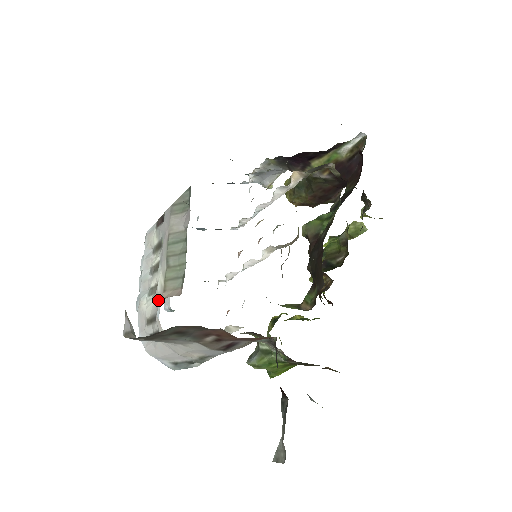
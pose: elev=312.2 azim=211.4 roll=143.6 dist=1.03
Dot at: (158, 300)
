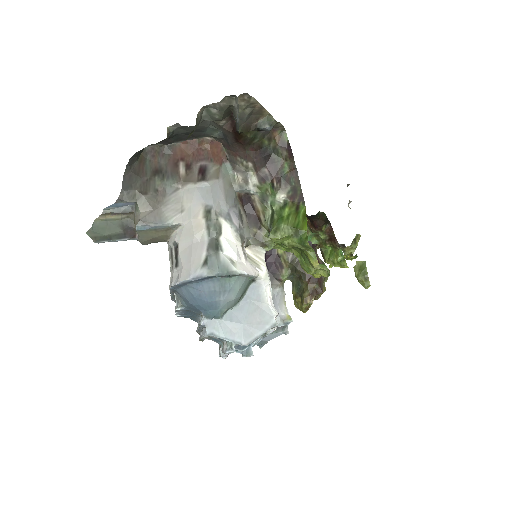
Dot at: (168, 244)
